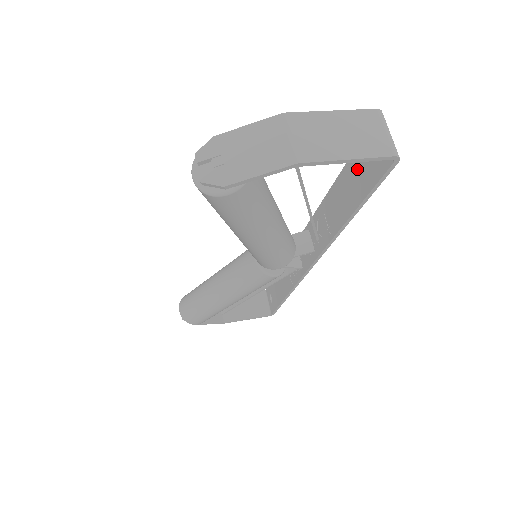
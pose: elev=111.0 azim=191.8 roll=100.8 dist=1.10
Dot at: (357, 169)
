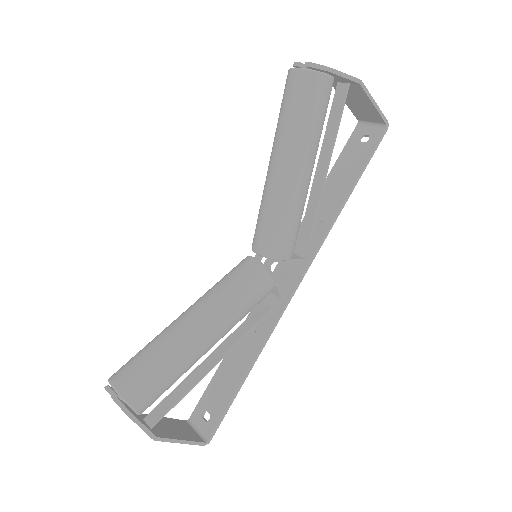
Dot at: (348, 160)
